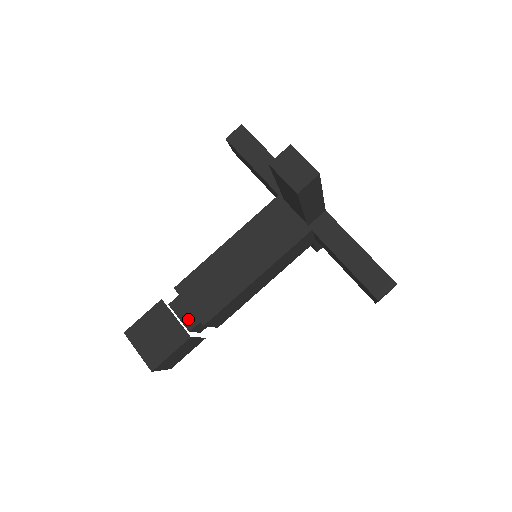
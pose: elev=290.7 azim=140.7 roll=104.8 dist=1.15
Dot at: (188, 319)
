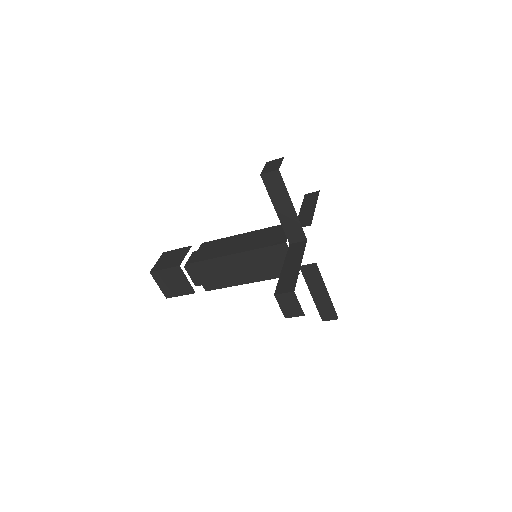
Dot at: occluded
